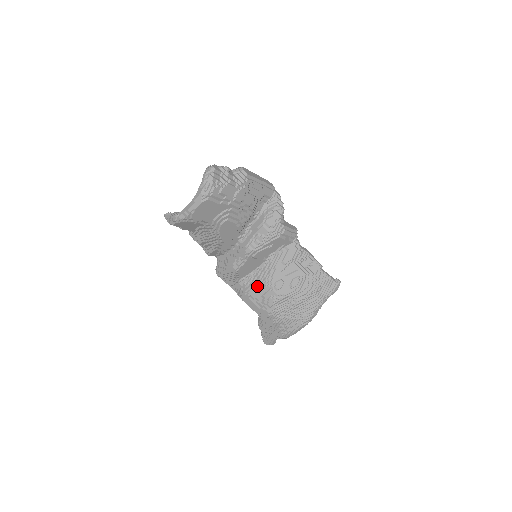
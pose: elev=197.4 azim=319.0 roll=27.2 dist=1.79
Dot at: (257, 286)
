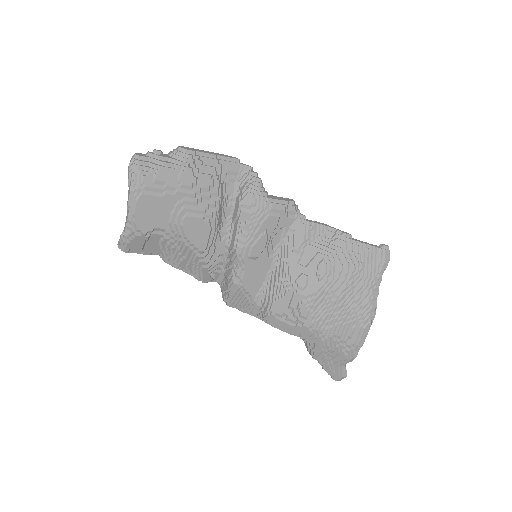
Dot at: (277, 296)
